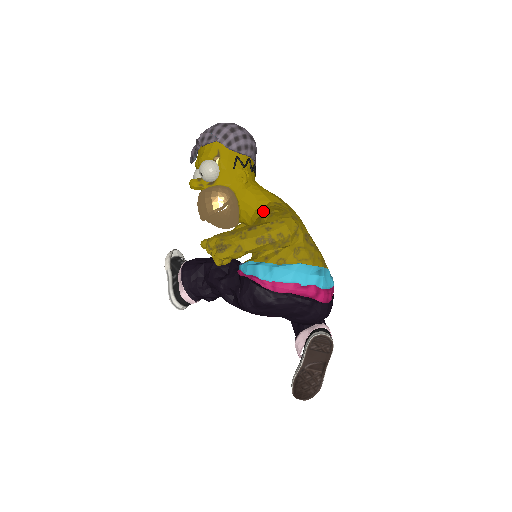
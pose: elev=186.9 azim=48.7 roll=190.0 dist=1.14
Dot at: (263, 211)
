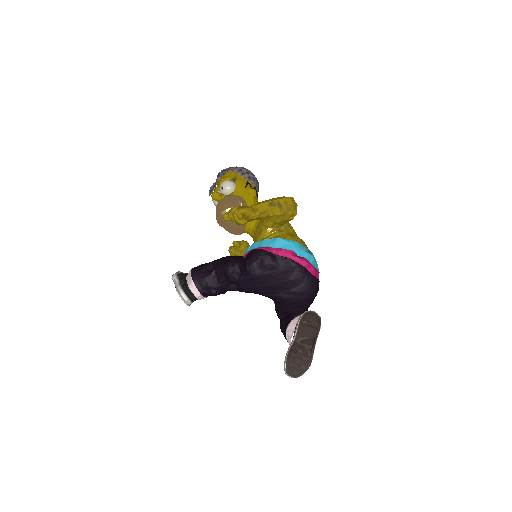
Dot at: occluded
